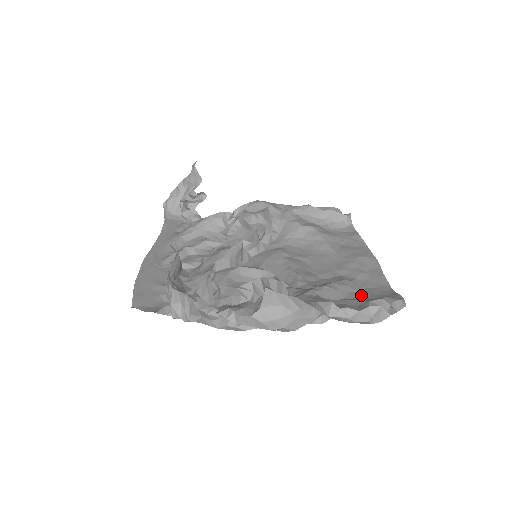
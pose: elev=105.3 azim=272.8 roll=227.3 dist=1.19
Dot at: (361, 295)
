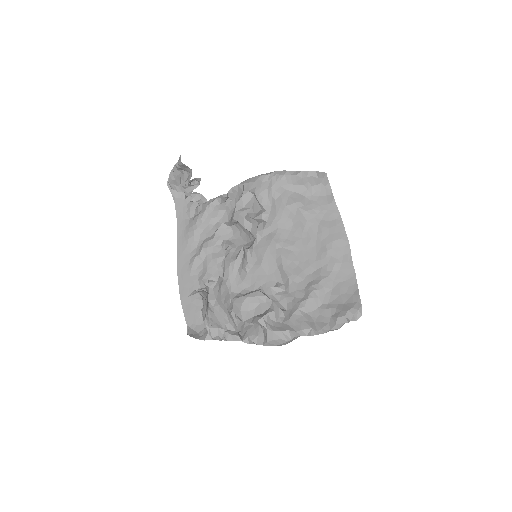
Dot at: (334, 296)
